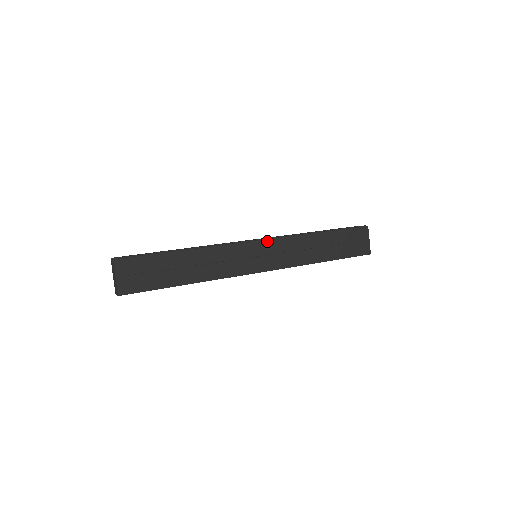
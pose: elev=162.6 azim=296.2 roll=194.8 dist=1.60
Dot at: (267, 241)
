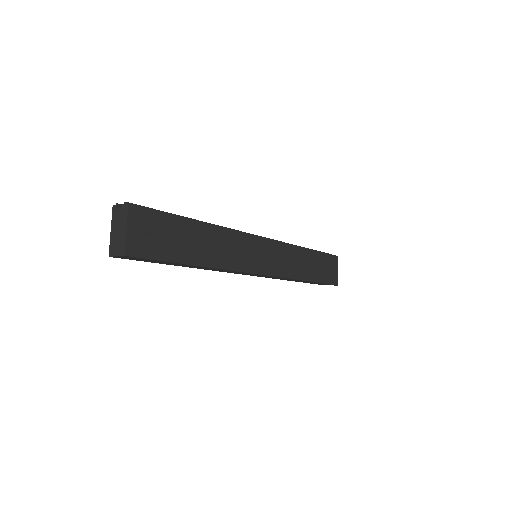
Dot at: (271, 241)
